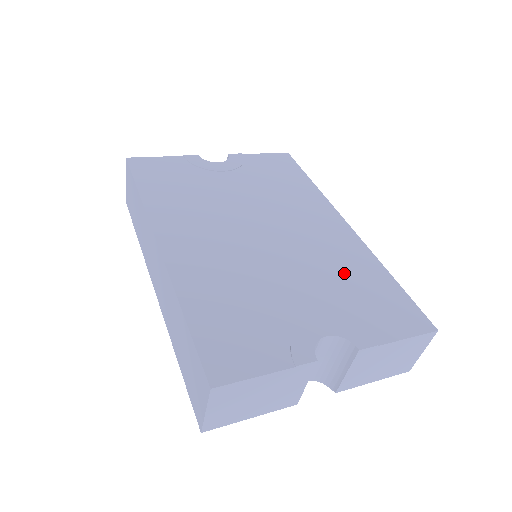
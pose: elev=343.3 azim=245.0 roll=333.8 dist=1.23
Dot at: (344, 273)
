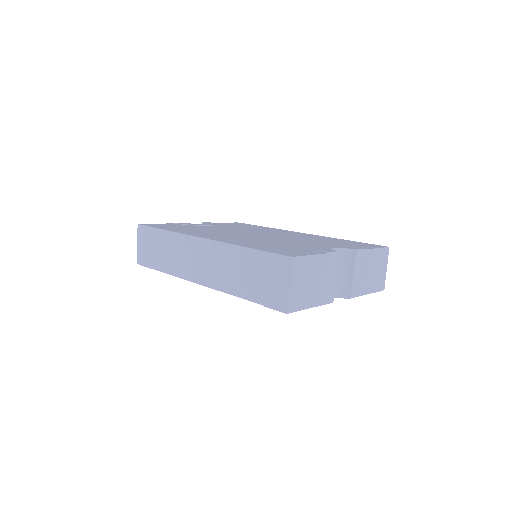
Dot at: (320, 240)
